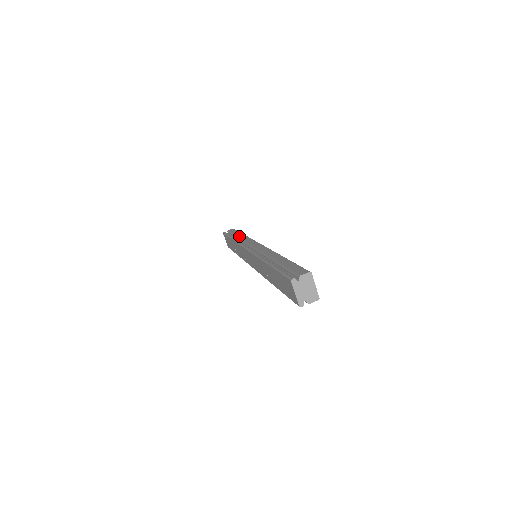
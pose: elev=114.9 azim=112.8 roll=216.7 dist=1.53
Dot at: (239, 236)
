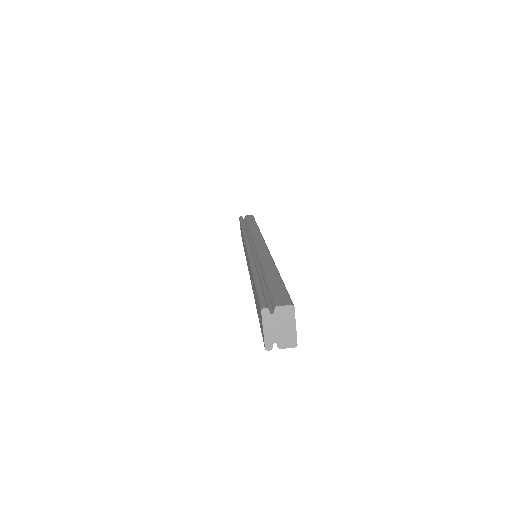
Dot at: (250, 226)
